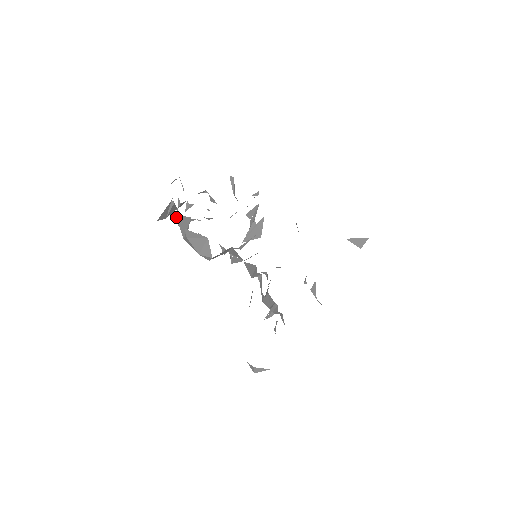
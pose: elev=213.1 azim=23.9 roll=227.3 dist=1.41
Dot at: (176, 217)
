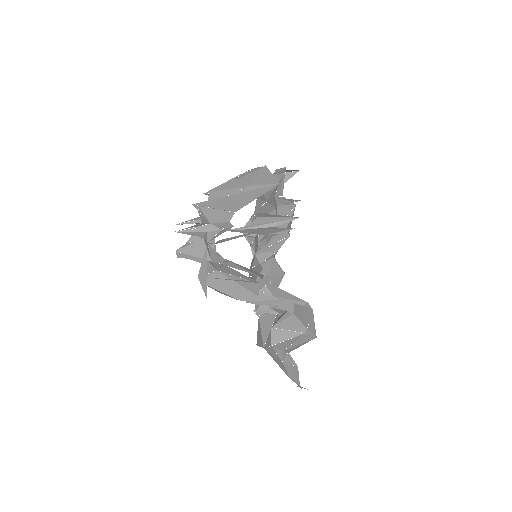
Dot at: (251, 294)
